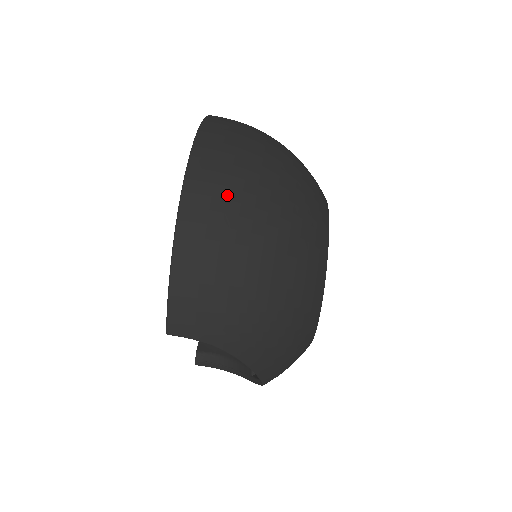
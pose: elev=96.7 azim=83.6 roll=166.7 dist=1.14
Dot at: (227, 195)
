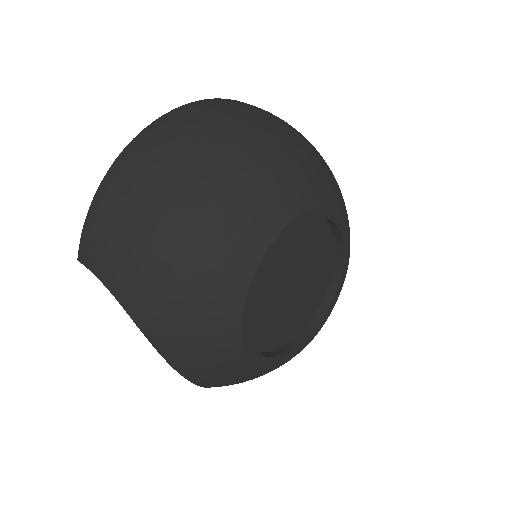
Dot at: (164, 147)
